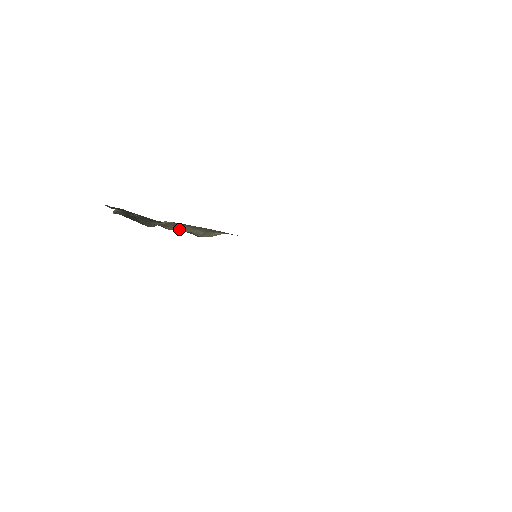
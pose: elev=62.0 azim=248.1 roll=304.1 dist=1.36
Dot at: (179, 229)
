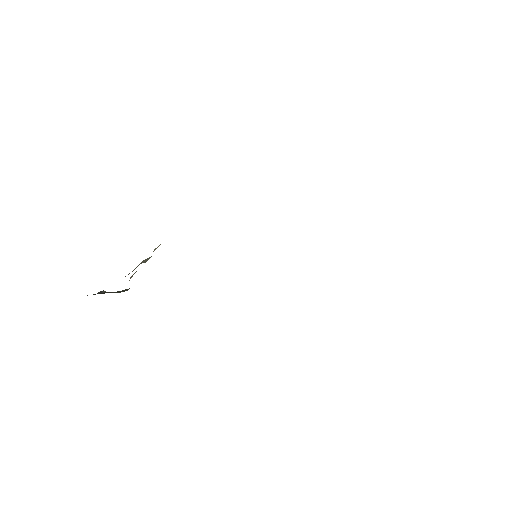
Dot at: occluded
